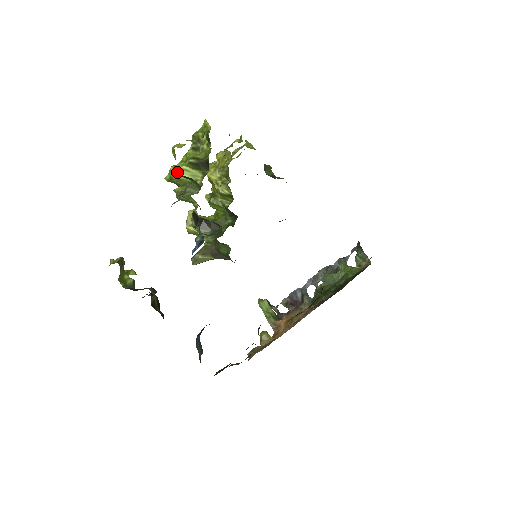
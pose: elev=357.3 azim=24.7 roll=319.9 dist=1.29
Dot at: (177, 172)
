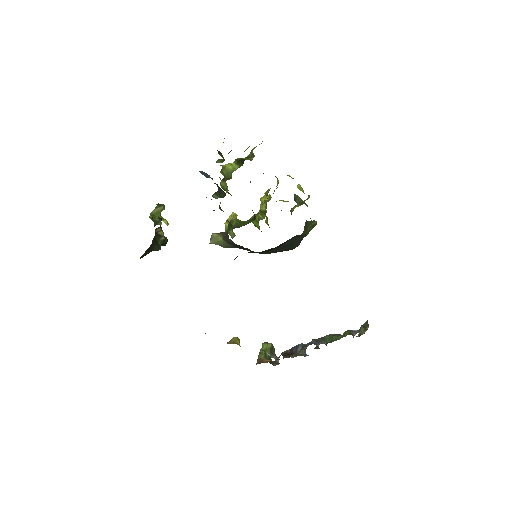
Dot at: (227, 165)
